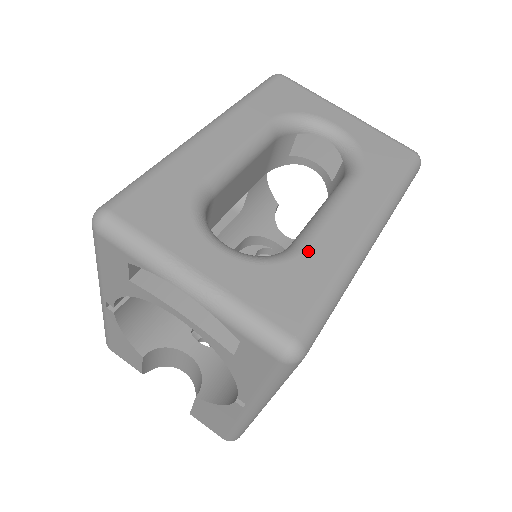
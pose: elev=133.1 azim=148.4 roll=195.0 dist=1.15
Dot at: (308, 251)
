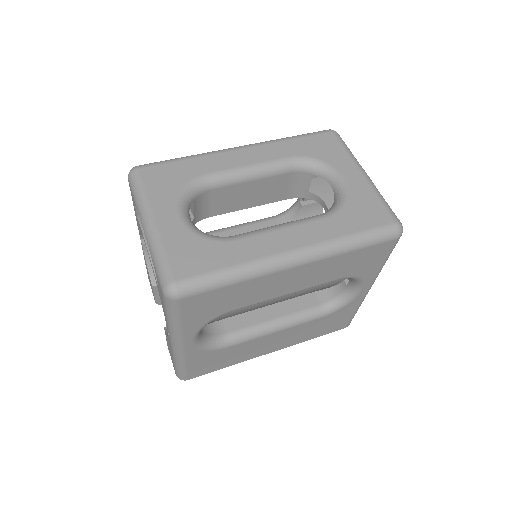
Dot at: (234, 242)
